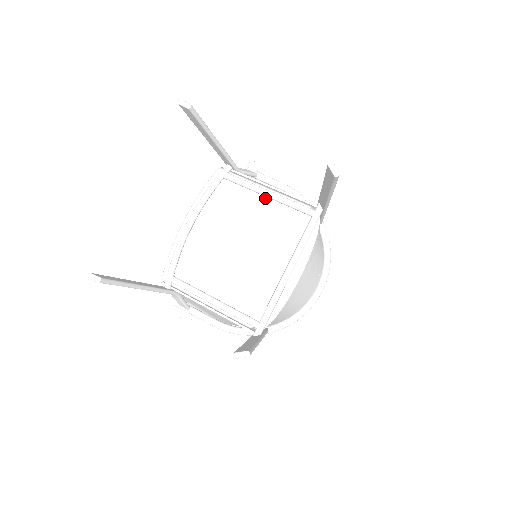
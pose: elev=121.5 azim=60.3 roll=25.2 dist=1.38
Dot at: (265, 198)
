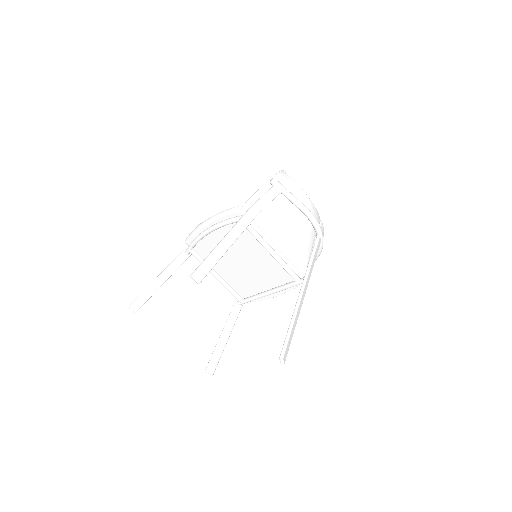
Dot at: occluded
